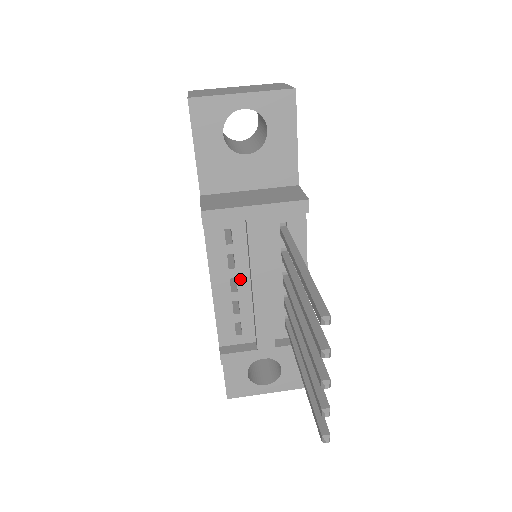
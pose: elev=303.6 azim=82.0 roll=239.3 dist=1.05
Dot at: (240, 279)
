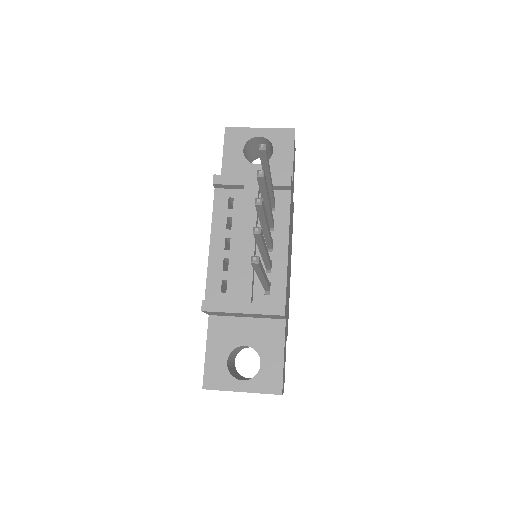
Dot at: (233, 239)
